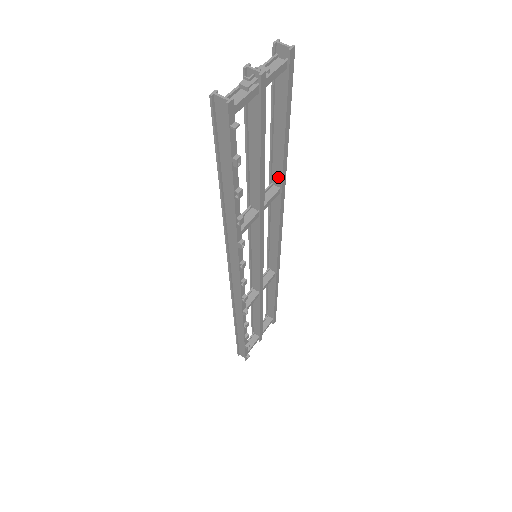
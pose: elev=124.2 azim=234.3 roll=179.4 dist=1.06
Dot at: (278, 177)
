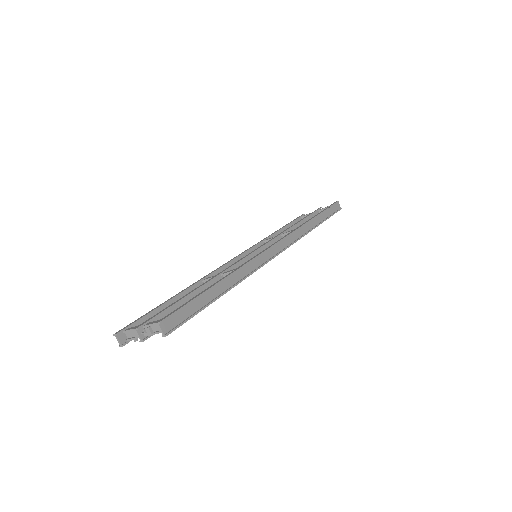
Dot at: (238, 277)
